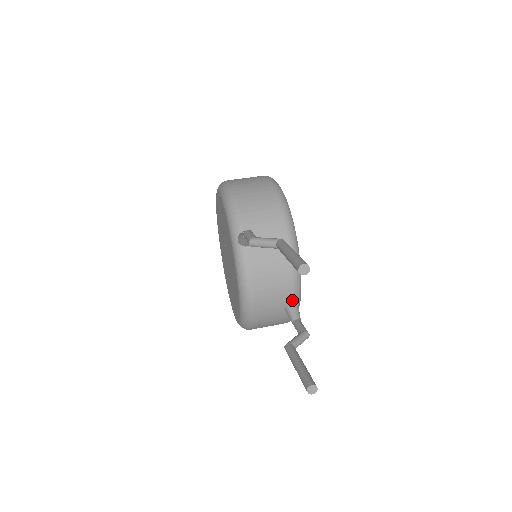
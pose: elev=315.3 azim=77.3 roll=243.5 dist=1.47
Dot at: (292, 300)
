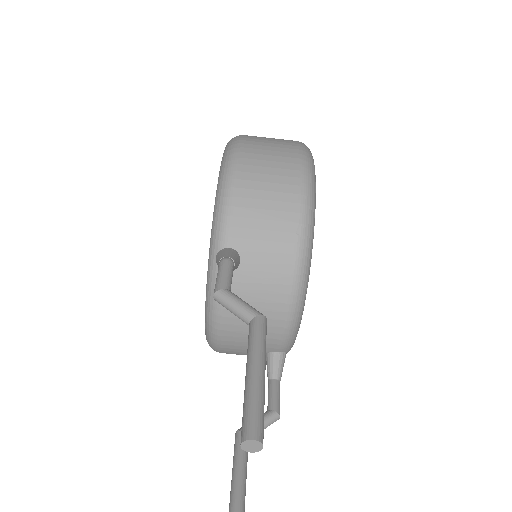
Dot at: (278, 349)
